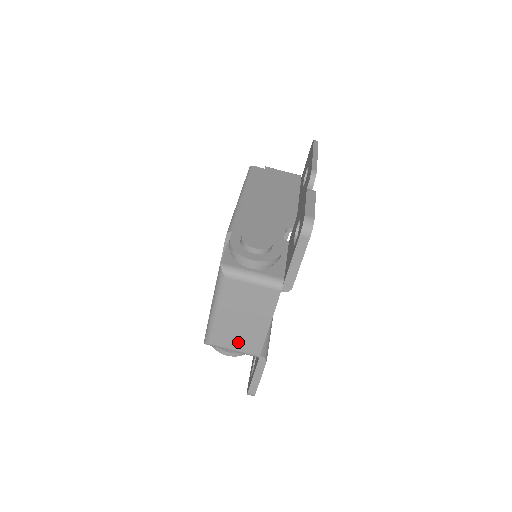
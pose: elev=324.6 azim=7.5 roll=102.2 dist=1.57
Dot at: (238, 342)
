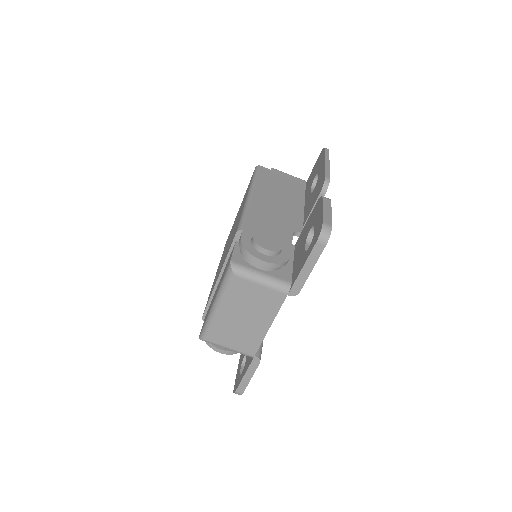
Dot at: (235, 341)
